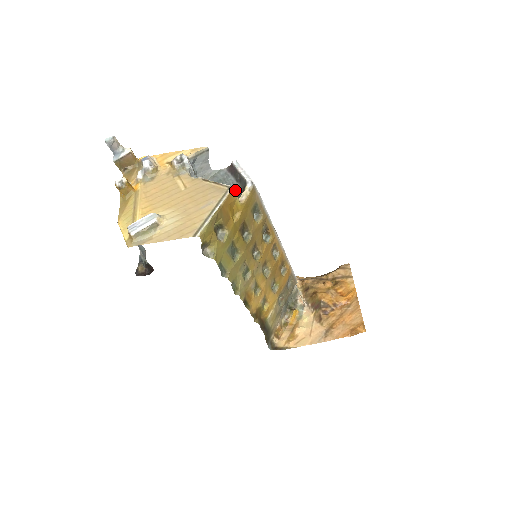
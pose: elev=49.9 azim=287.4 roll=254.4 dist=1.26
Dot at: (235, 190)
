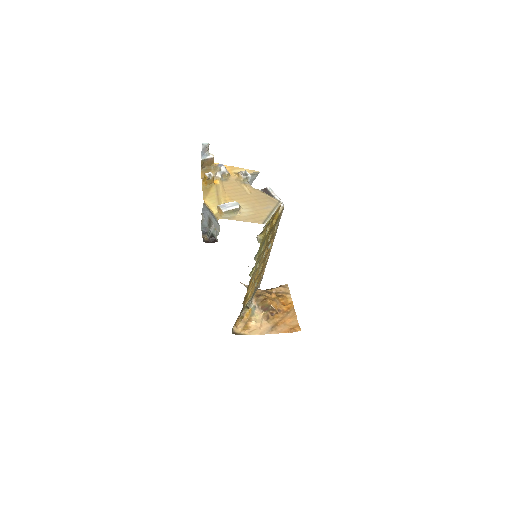
Dot at: occluded
